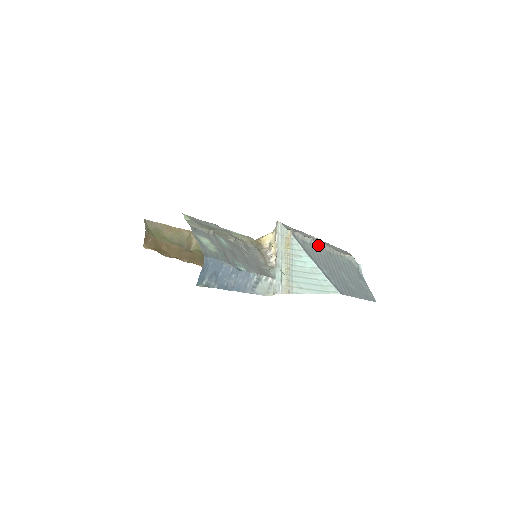
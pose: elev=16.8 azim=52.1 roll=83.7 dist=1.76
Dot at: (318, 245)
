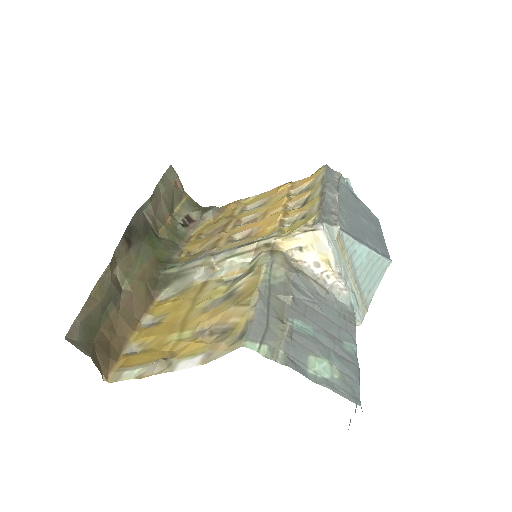
Dot at: occluded
